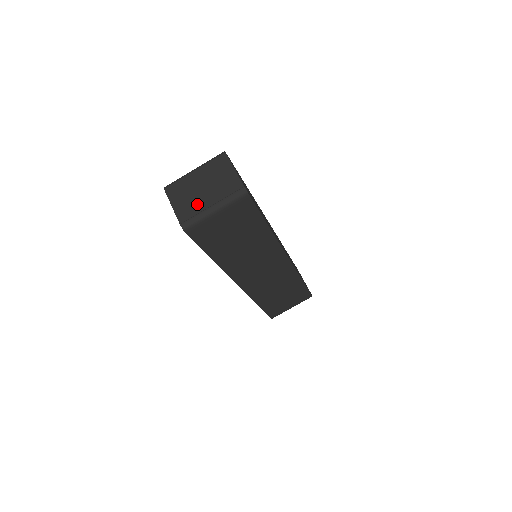
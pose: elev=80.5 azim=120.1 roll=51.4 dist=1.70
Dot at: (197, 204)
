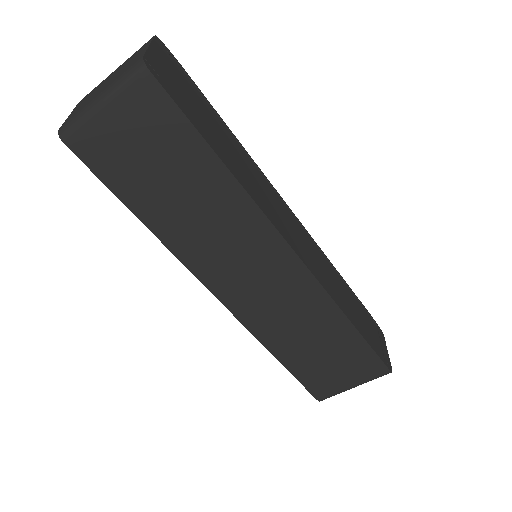
Dot at: (89, 101)
